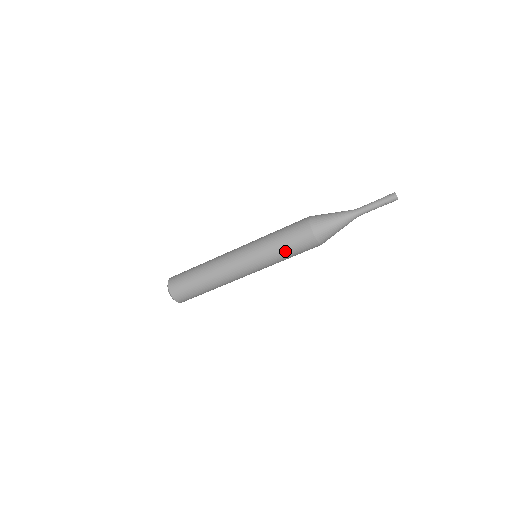
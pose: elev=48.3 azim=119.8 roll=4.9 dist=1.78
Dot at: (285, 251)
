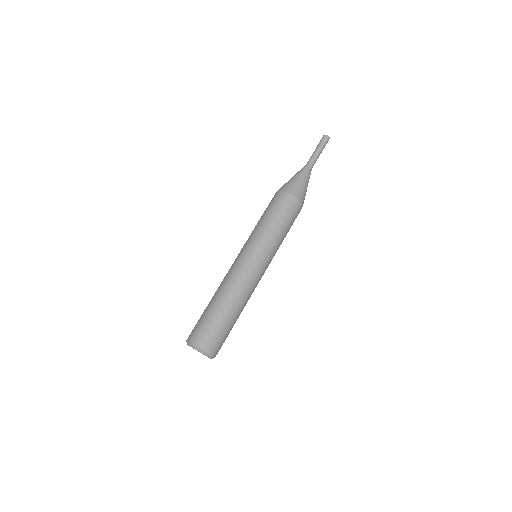
Dot at: (262, 218)
